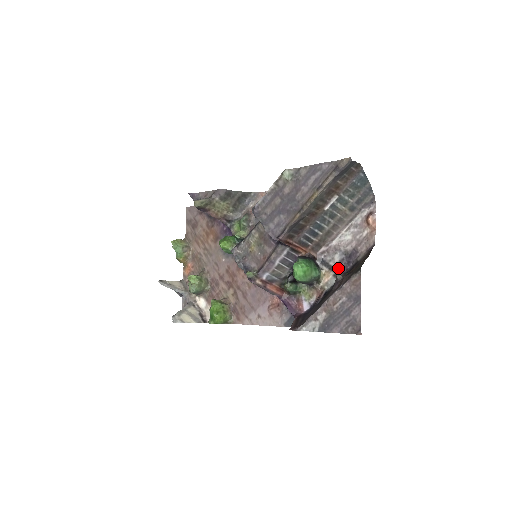
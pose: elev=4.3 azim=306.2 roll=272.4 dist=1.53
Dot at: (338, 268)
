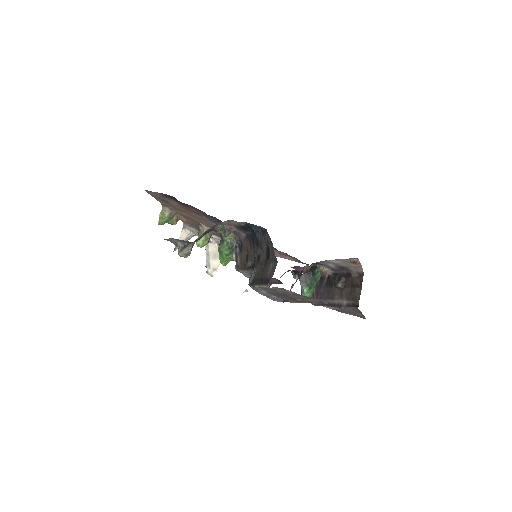
Dot at: (334, 269)
